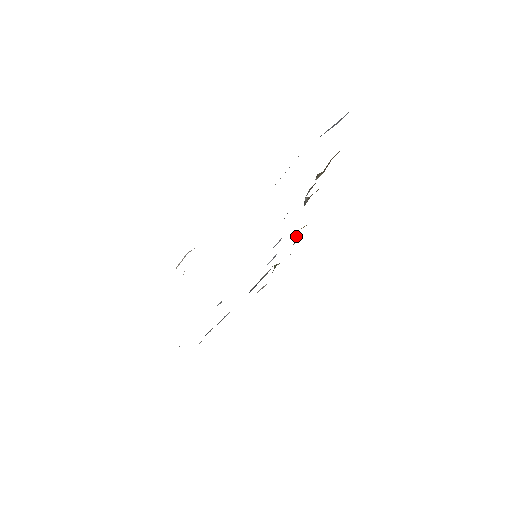
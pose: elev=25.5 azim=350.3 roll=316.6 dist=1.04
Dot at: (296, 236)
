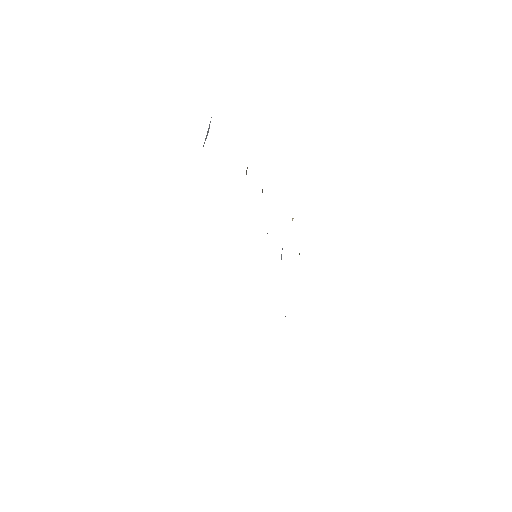
Dot at: occluded
